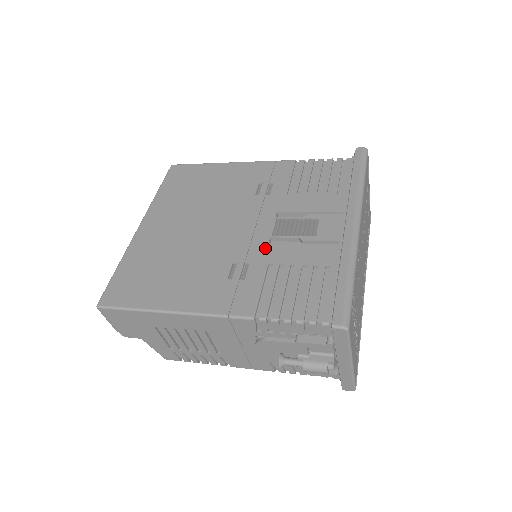
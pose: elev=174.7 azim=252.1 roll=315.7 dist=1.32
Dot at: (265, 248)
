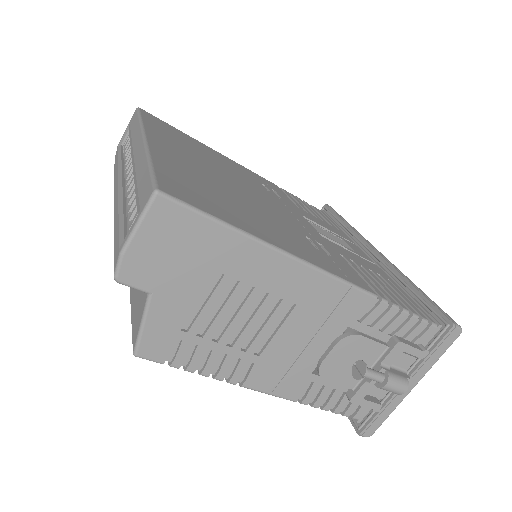
Dot at: (323, 239)
